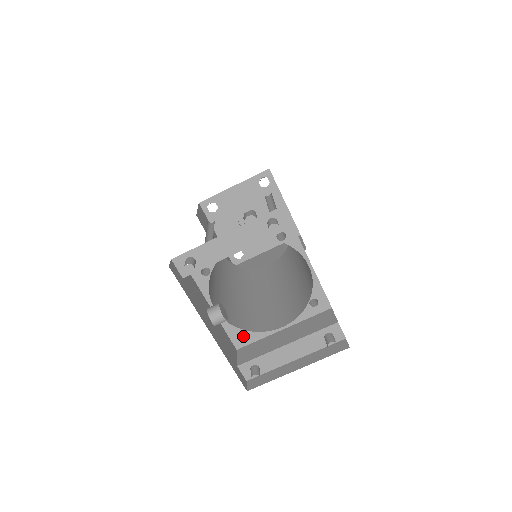
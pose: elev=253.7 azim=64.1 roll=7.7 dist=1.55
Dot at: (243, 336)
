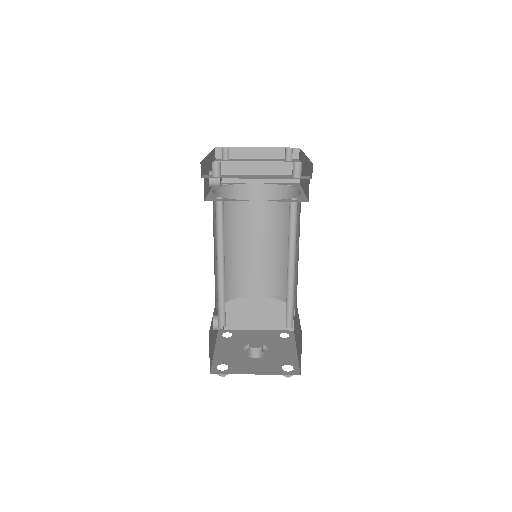
Dot at: occluded
